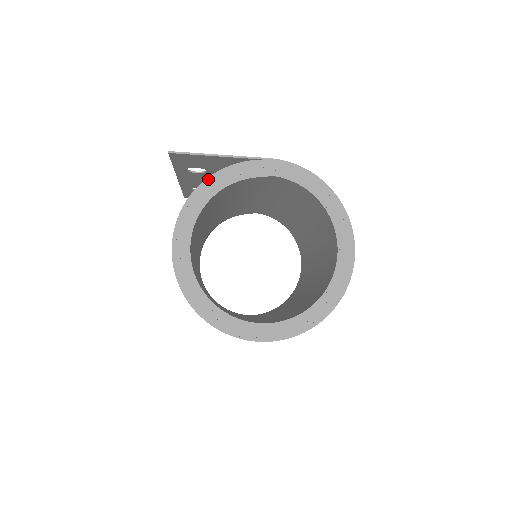
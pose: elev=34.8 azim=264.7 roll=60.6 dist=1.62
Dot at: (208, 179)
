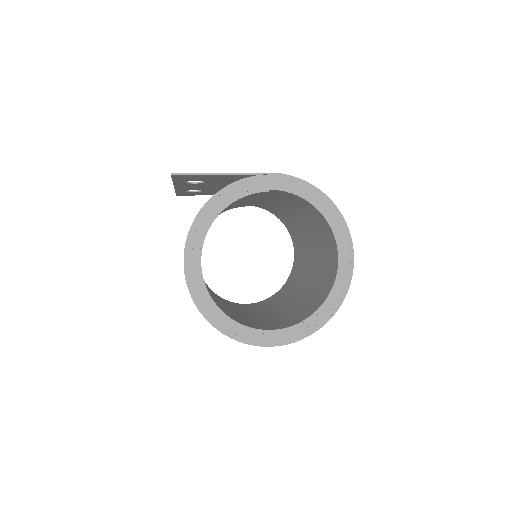
Dot at: (212, 198)
